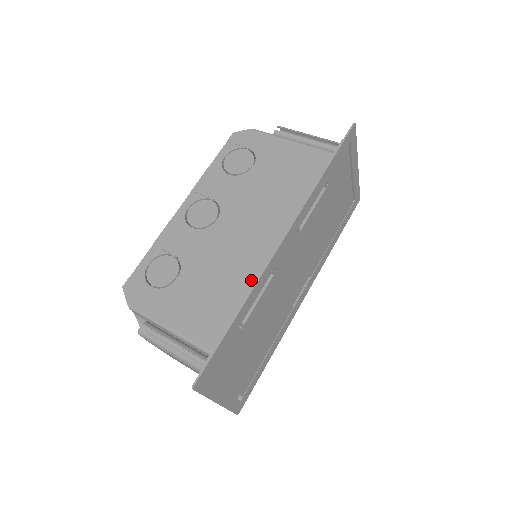
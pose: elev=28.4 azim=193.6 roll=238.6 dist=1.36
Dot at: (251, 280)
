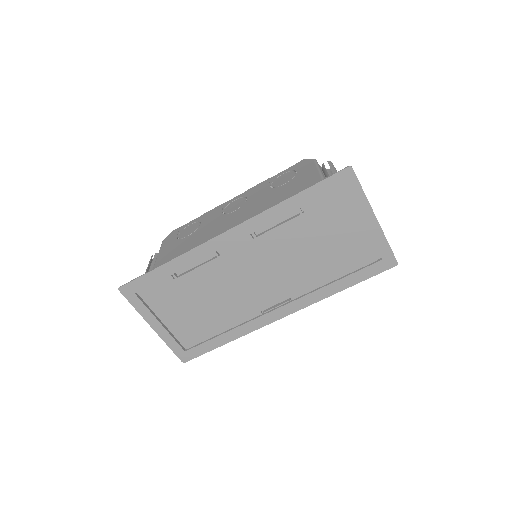
Dot at: occluded
